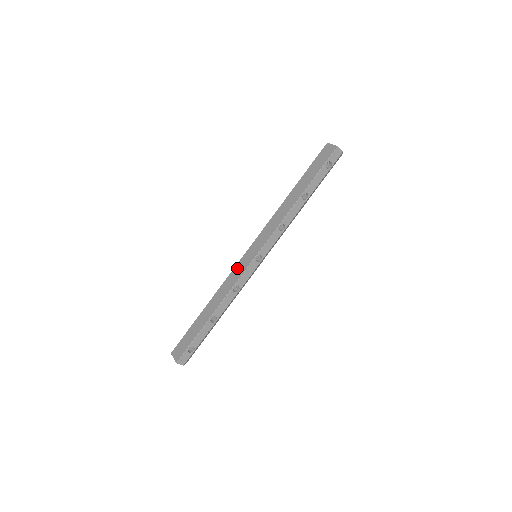
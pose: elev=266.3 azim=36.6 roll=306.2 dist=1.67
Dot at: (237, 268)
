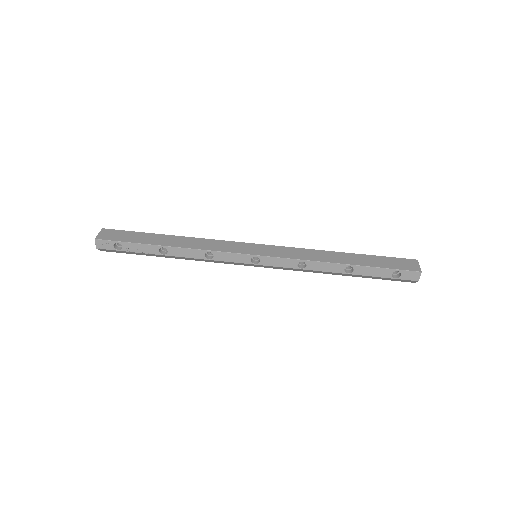
Dot at: (232, 244)
